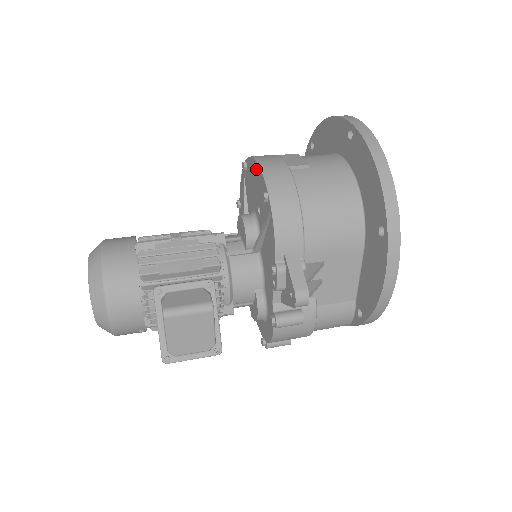
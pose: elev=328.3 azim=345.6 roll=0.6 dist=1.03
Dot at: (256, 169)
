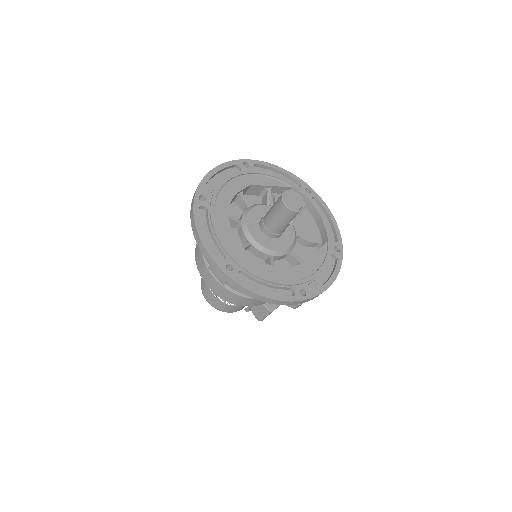
Dot at: occluded
